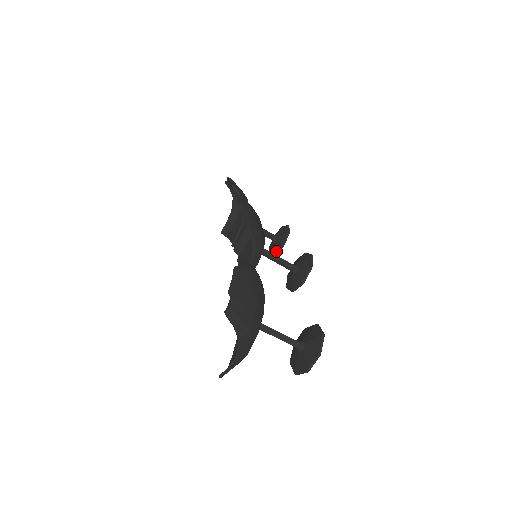
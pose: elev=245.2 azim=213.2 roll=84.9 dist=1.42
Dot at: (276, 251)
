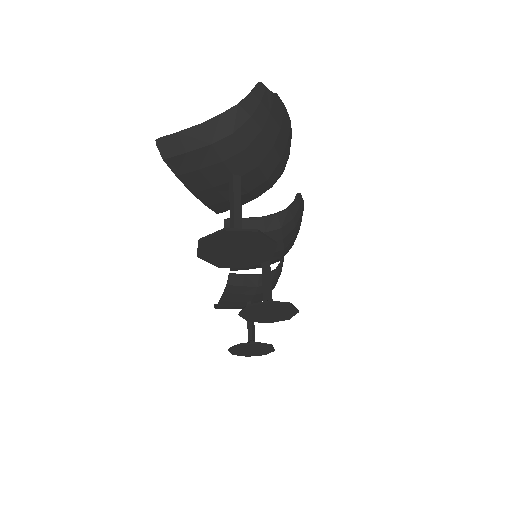
Dot at: occluded
